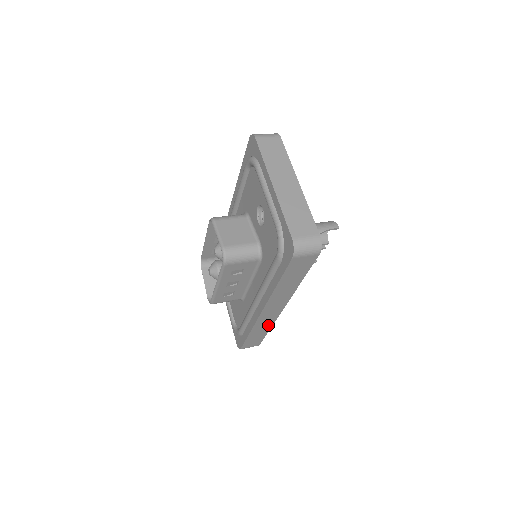
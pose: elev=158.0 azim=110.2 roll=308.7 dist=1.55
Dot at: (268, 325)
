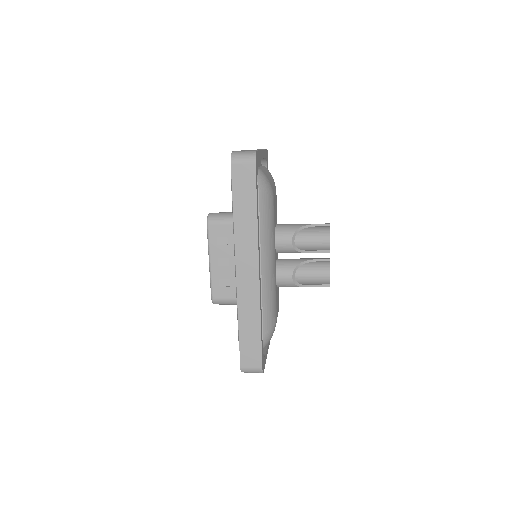
Dot at: (255, 309)
